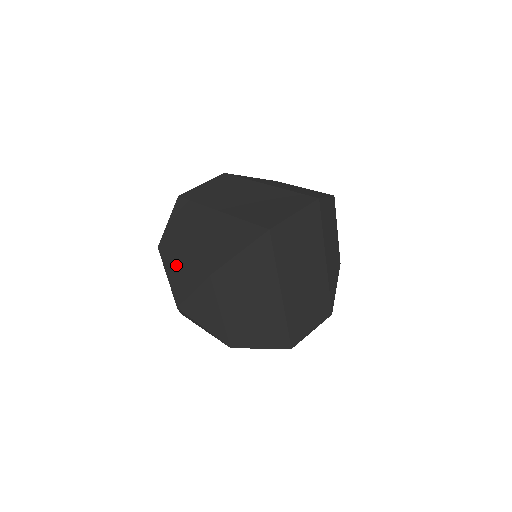
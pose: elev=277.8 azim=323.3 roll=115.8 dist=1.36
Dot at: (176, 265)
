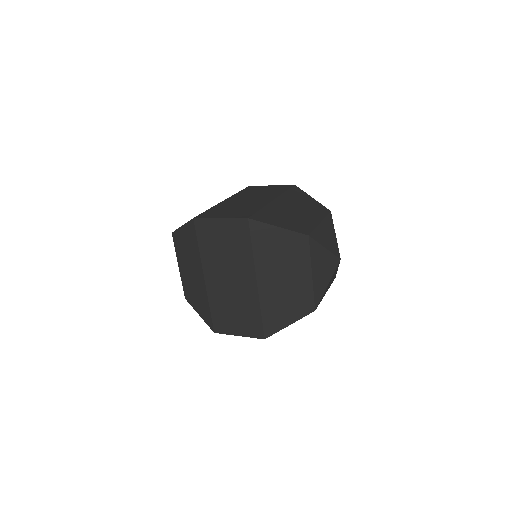
Dot at: occluded
